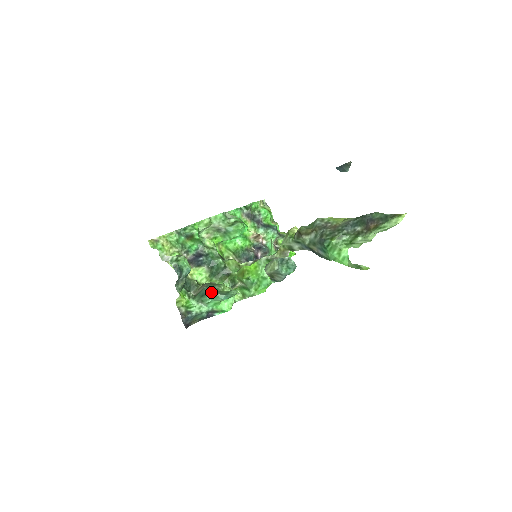
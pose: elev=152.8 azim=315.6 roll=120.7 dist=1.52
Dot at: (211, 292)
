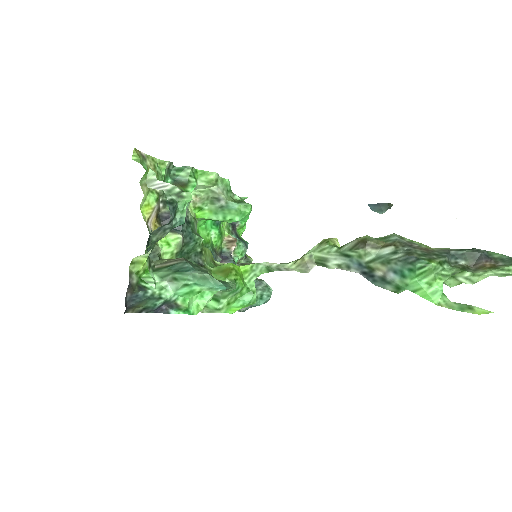
Dot at: (199, 270)
